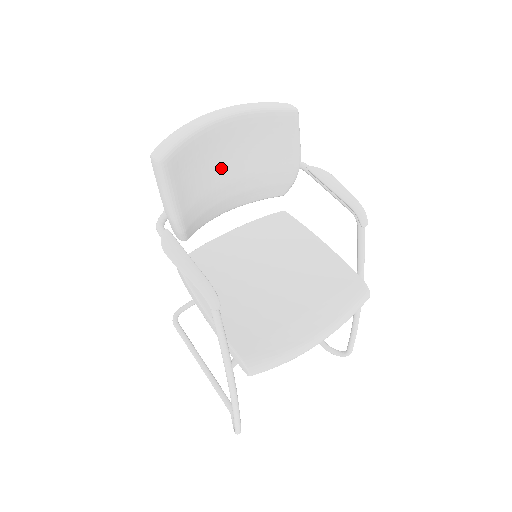
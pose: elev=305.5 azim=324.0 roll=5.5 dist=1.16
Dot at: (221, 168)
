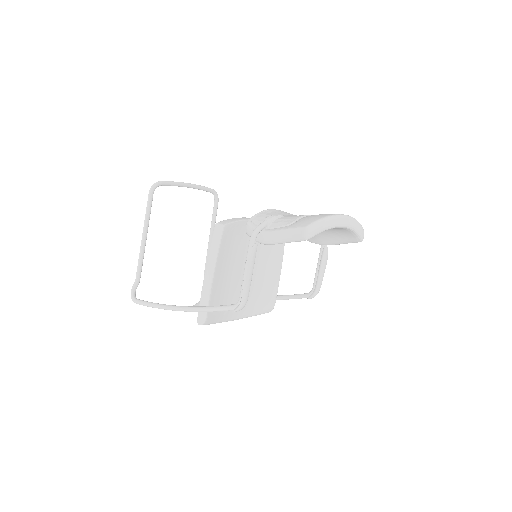
Dot at: occluded
